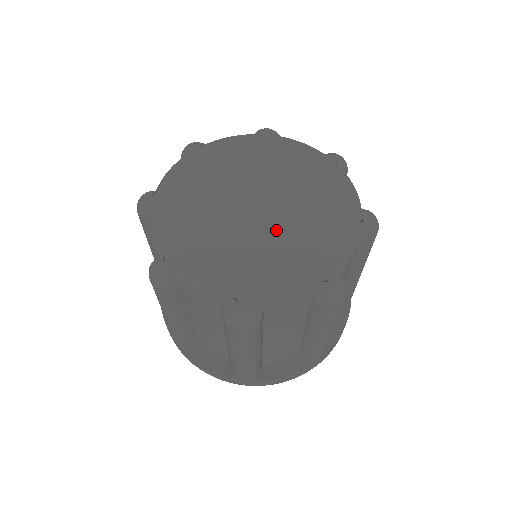
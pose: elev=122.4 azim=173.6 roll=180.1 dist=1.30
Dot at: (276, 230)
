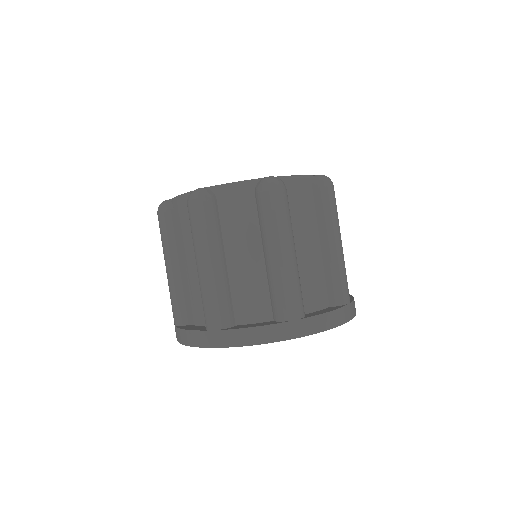
Dot at: occluded
